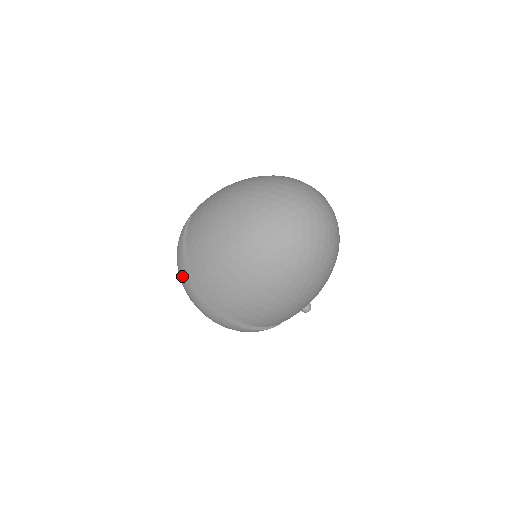
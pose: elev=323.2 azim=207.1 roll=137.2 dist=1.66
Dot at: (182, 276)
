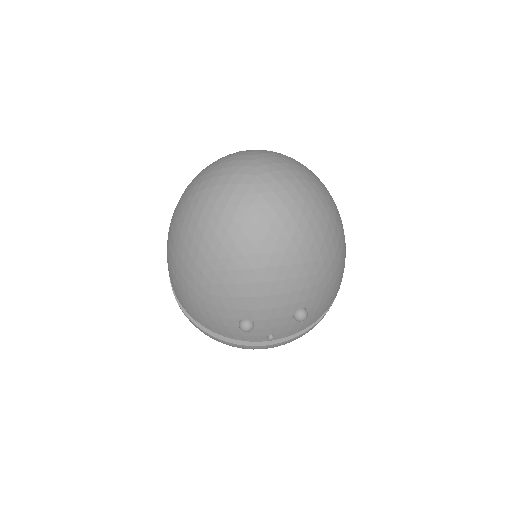
Dot at: occluded
